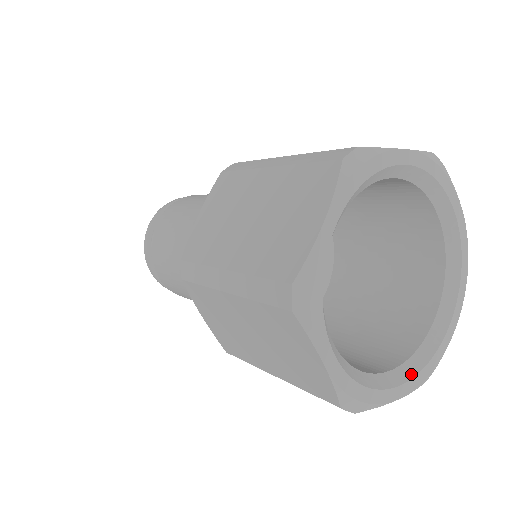
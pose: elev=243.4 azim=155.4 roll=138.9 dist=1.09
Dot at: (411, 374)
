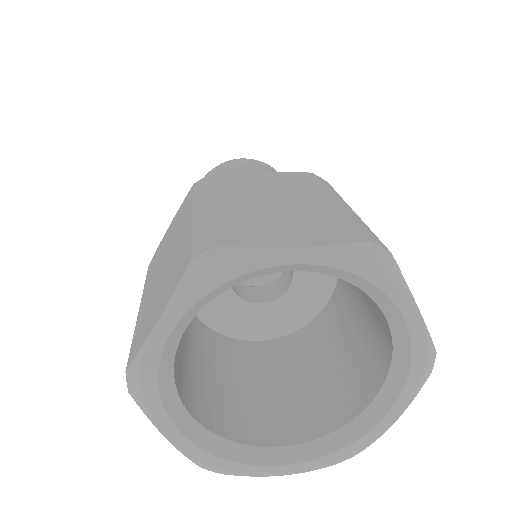
Dot at: (305, 457)
